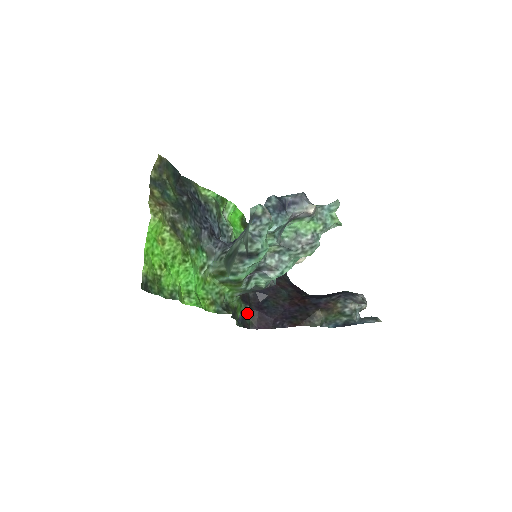
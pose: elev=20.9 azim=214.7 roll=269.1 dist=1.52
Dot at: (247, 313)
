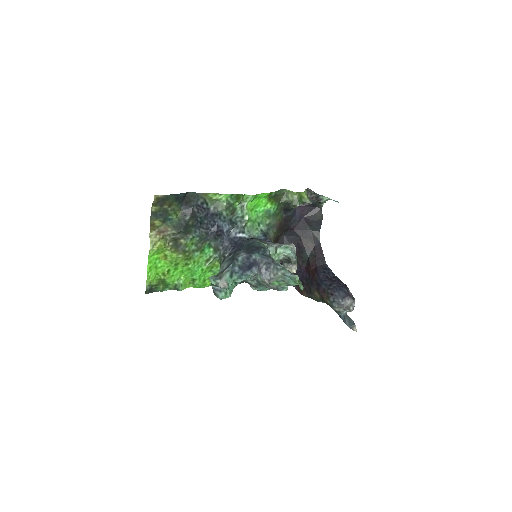
Dot at: occluded
